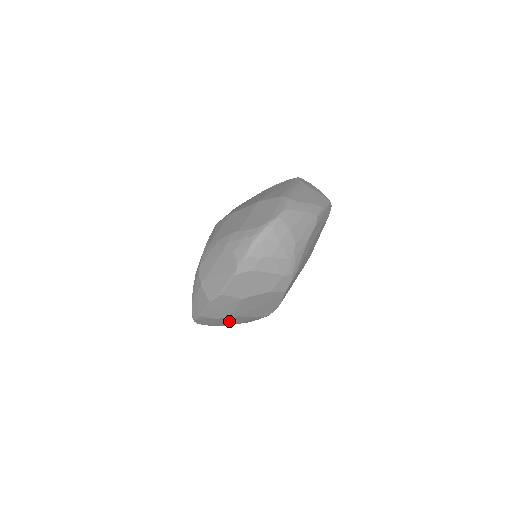
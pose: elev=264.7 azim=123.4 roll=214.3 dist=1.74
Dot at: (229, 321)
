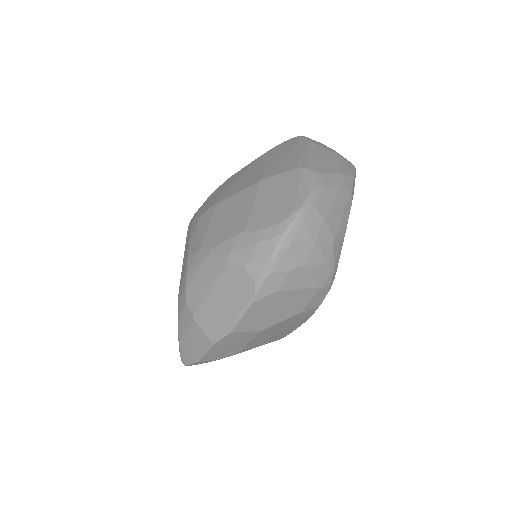
Dot at: occluded
